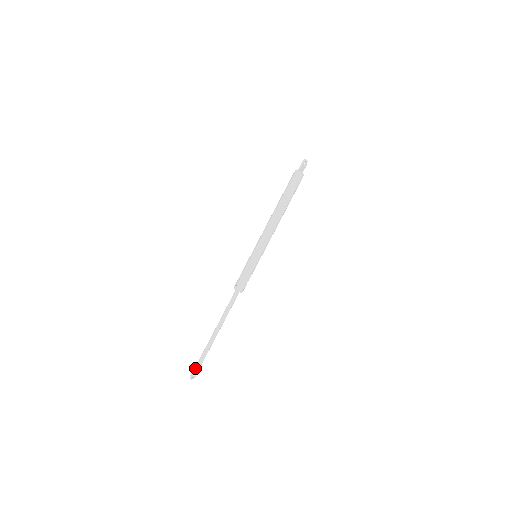
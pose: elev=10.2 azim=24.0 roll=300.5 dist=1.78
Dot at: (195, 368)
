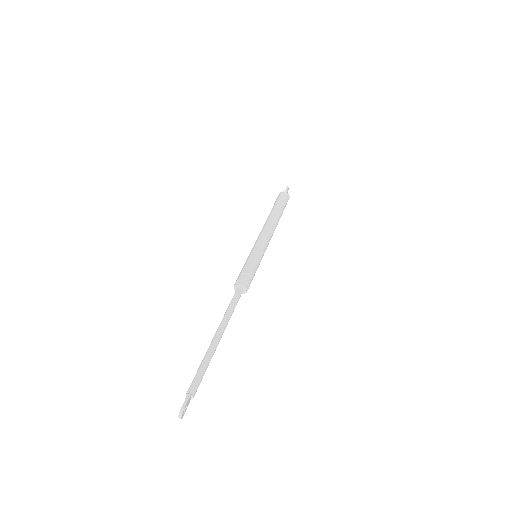
Dot at: (189, 393)
